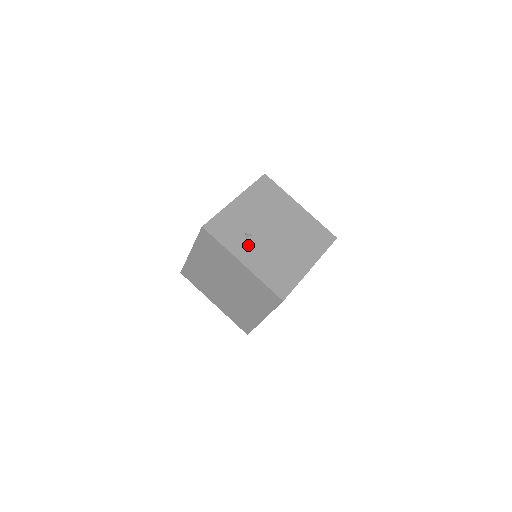
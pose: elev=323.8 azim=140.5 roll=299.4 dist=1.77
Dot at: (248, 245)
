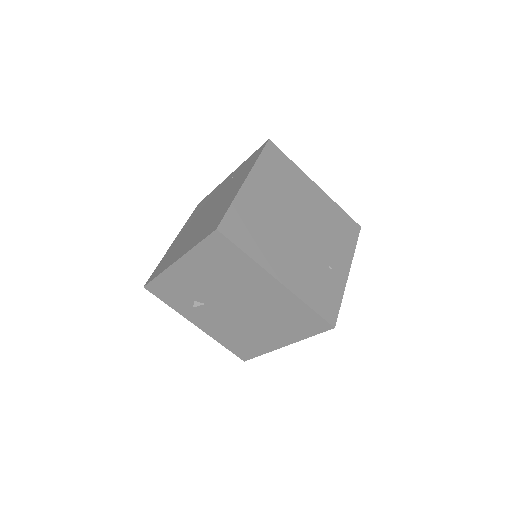
Dot at: (200, 312)
